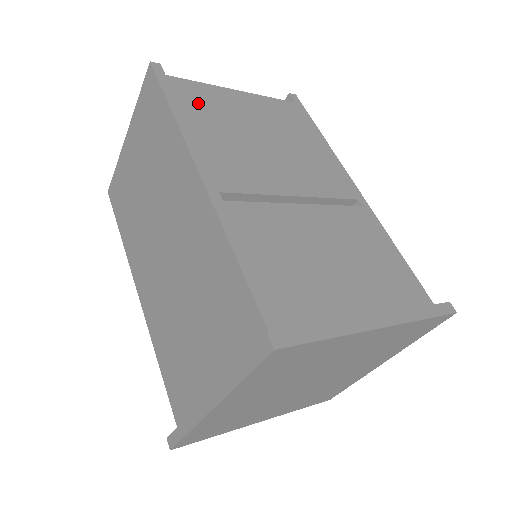
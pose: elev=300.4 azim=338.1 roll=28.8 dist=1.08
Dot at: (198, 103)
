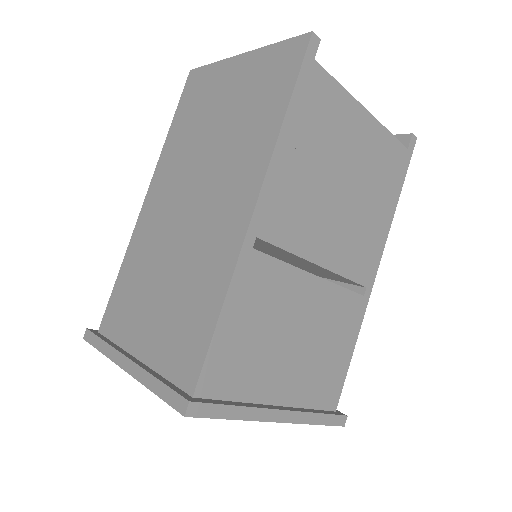
Dot at: (317, 114)
